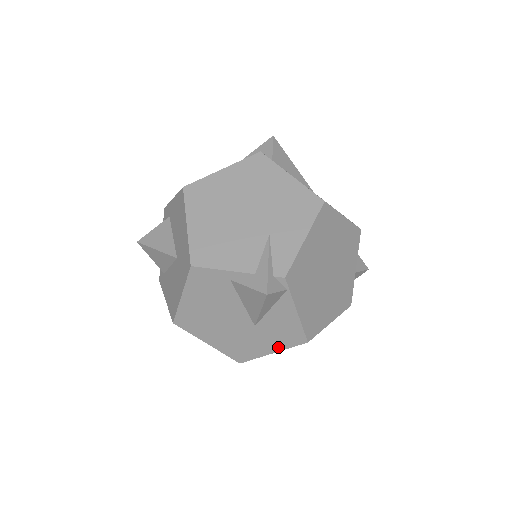
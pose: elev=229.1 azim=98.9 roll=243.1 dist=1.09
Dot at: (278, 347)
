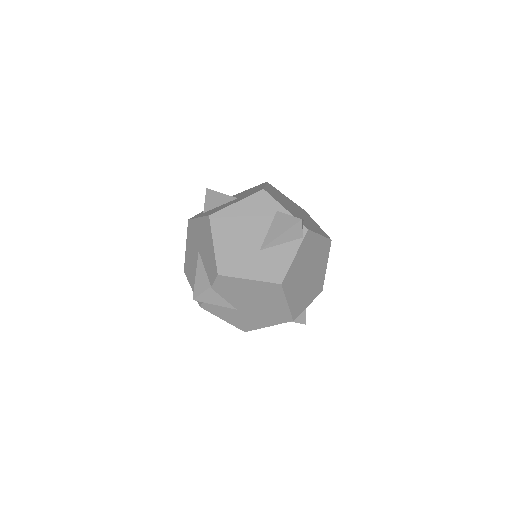
Dot at: (258, 276)
